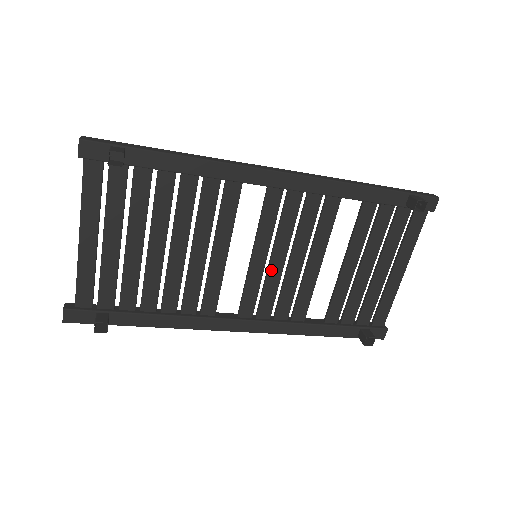
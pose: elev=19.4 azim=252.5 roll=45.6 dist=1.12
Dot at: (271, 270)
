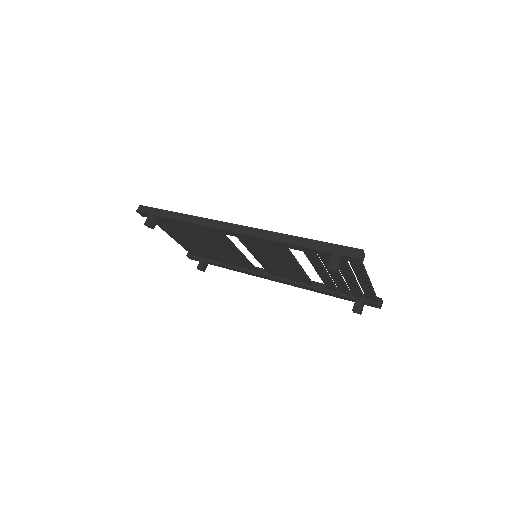
Dot at: (270, 263)
